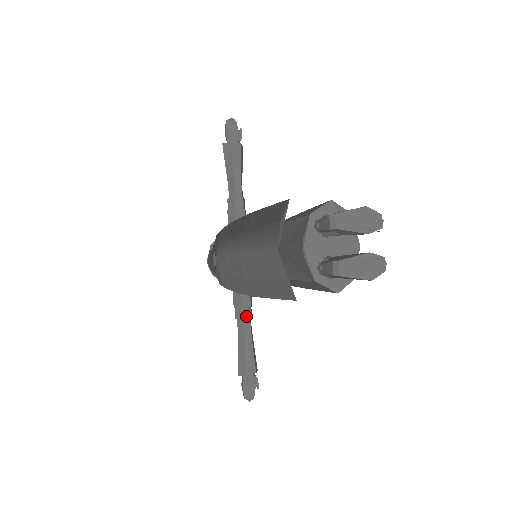
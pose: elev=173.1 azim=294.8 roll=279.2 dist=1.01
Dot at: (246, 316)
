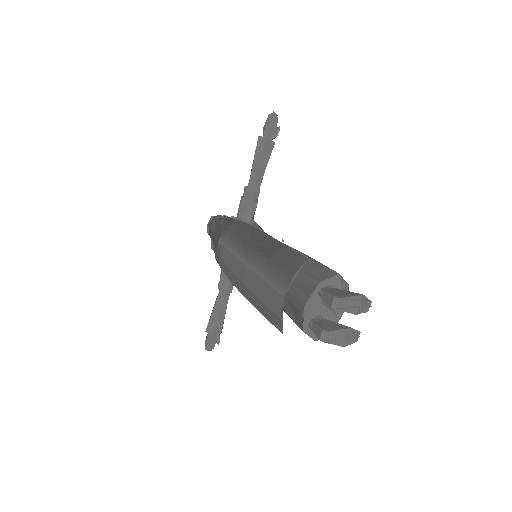
Dot at: (228, 290)
